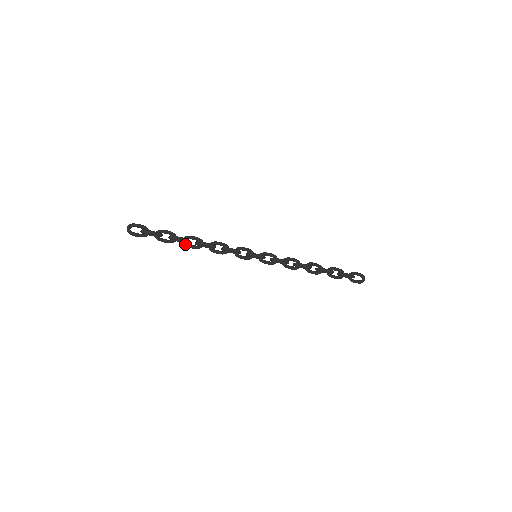
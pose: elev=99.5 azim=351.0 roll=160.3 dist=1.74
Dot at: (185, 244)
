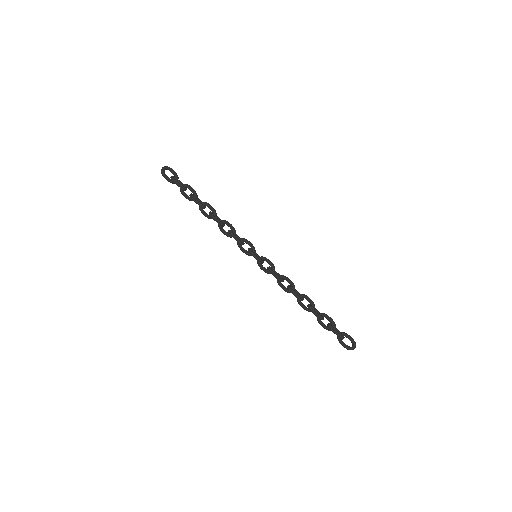
Dot at: (200, 208)
